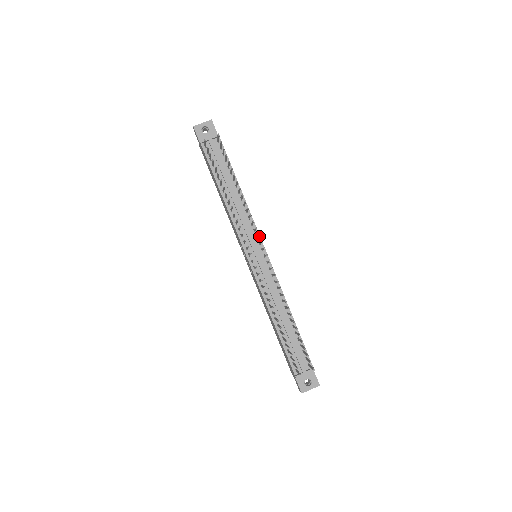
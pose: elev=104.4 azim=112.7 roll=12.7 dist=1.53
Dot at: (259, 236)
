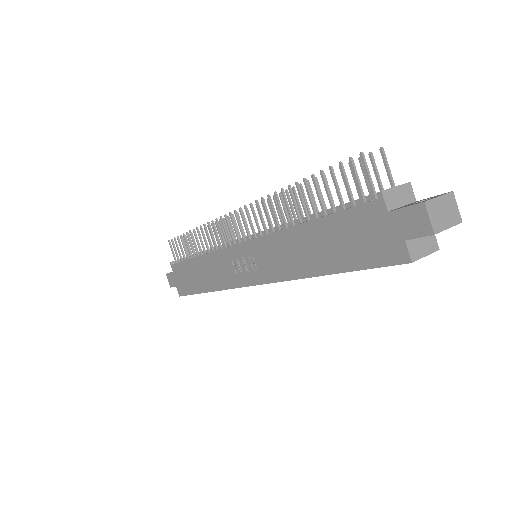
Dot at: occluded
